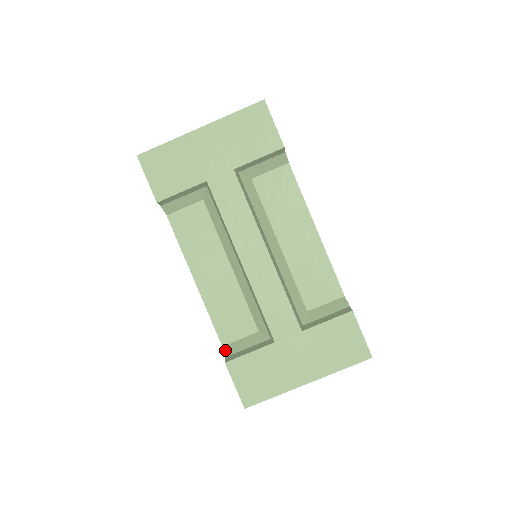
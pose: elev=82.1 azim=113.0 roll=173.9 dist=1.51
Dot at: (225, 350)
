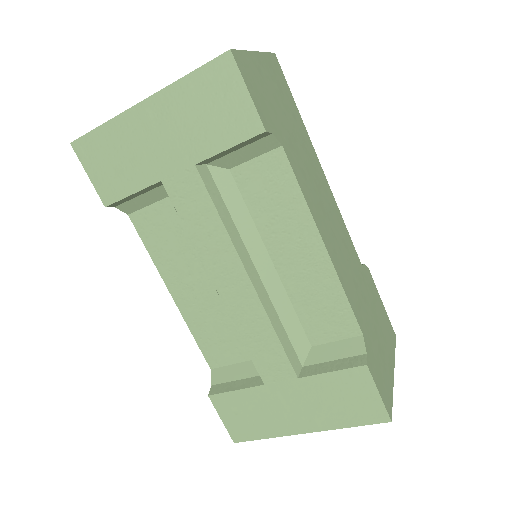
Dot at: (212, 375)
